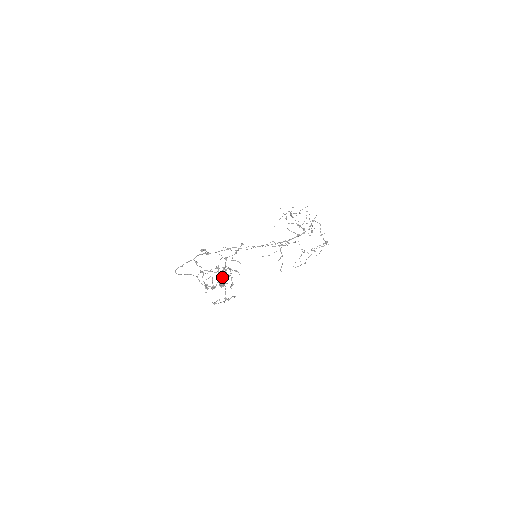
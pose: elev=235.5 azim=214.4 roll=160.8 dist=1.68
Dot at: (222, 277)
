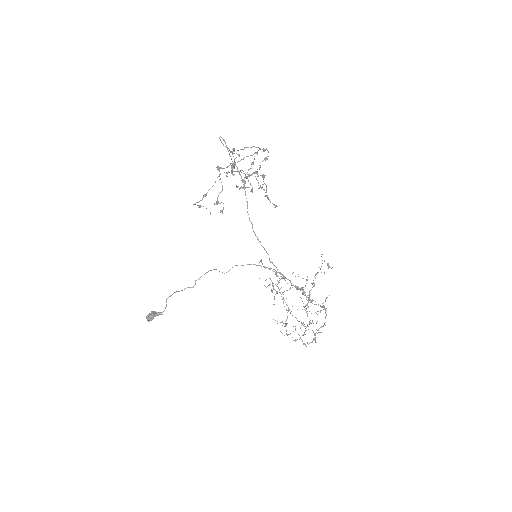
Dot at: (262, 149)
